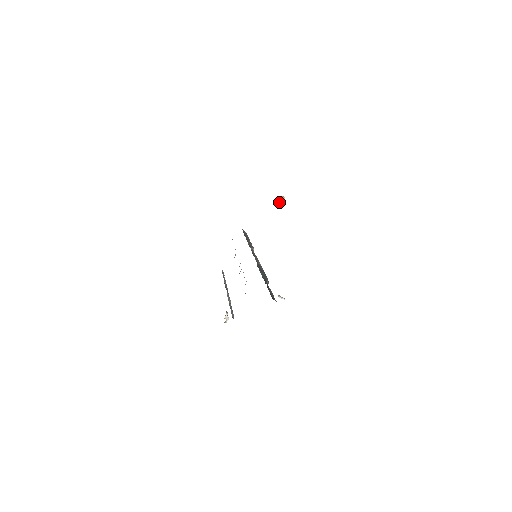
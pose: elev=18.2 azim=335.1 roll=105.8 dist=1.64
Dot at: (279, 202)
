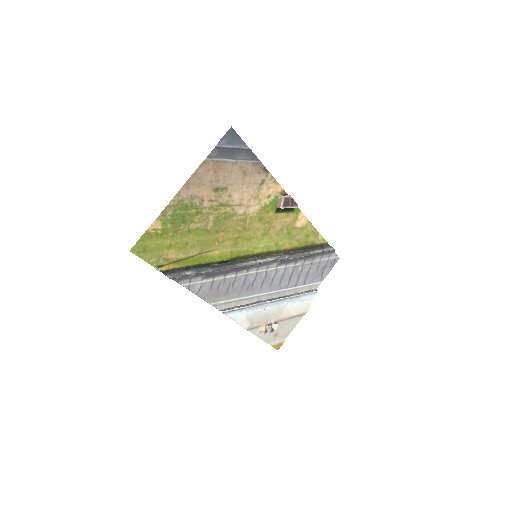
Dot at: (279, 201)
